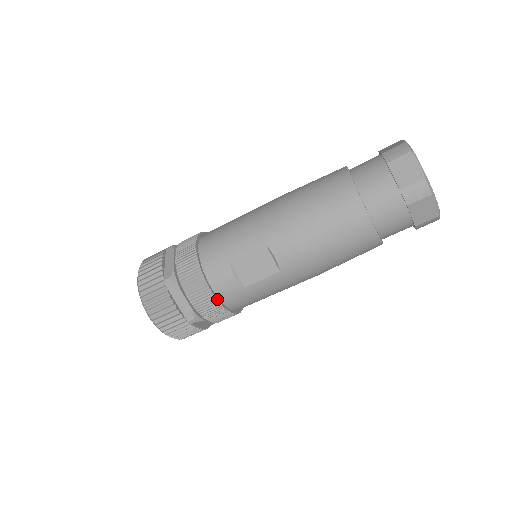
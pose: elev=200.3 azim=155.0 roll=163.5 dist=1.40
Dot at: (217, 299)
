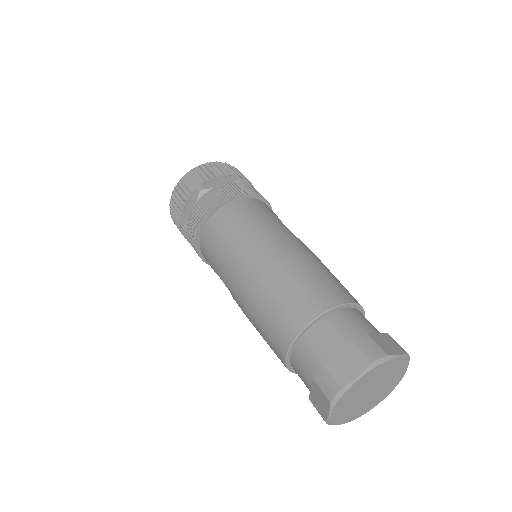
Dot at: occluded
